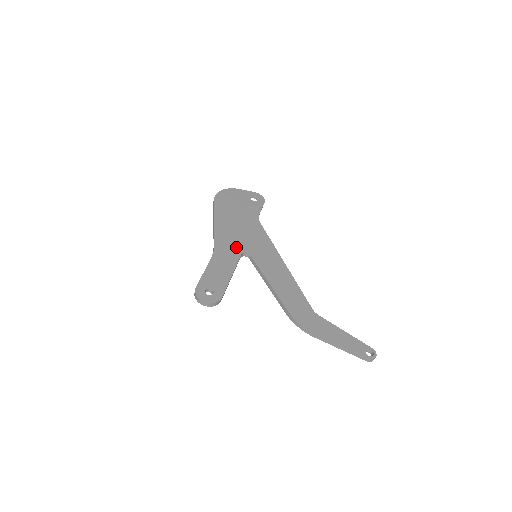
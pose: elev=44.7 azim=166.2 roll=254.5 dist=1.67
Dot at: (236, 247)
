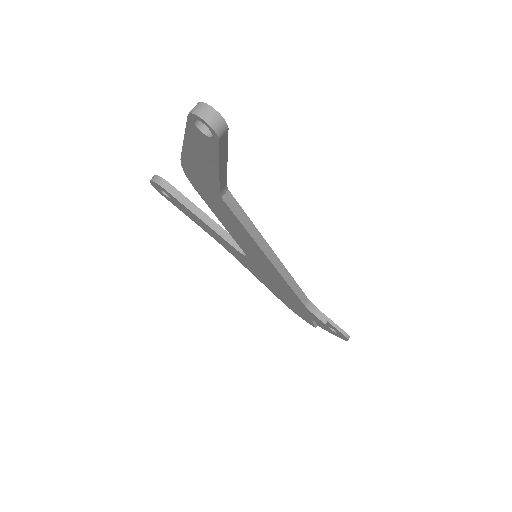
Dot at: occluded
